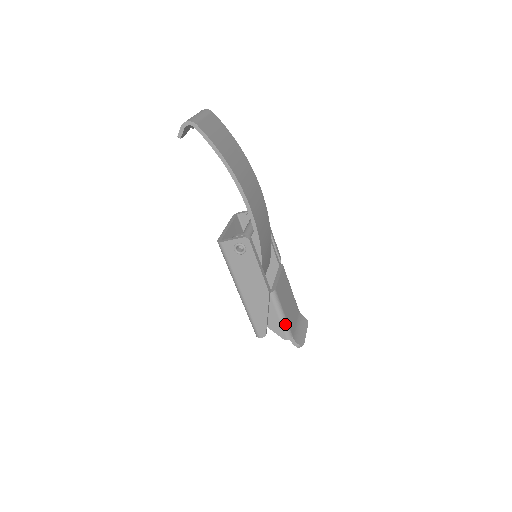
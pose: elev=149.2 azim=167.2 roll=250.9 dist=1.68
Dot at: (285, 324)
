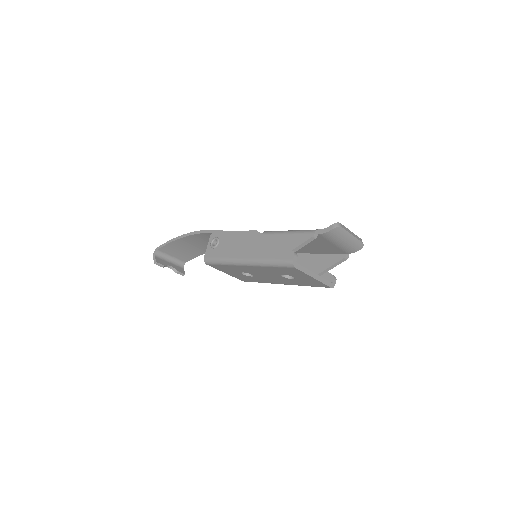
Dot at: (299, 231)
